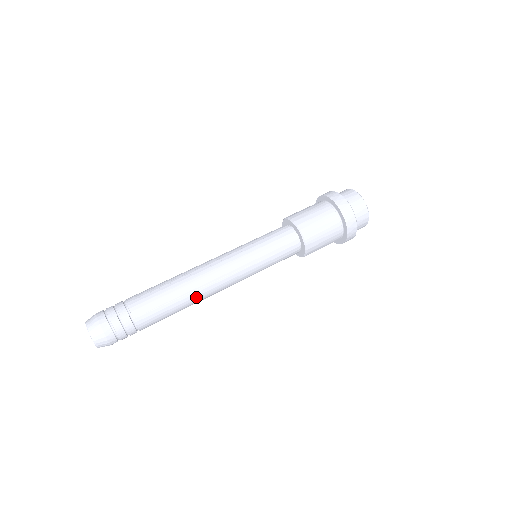
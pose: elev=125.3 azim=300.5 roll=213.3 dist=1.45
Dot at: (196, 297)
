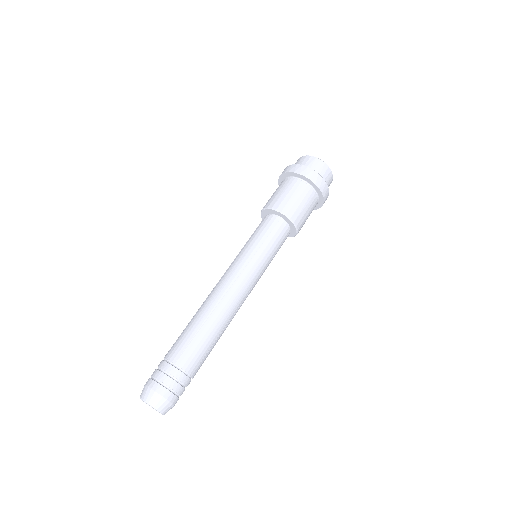
Dot at: (220, 314)
